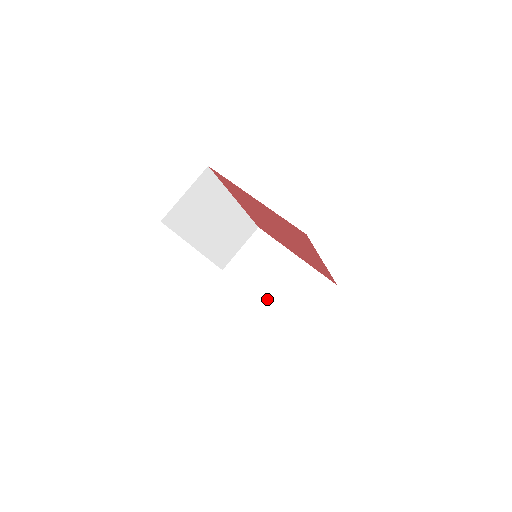
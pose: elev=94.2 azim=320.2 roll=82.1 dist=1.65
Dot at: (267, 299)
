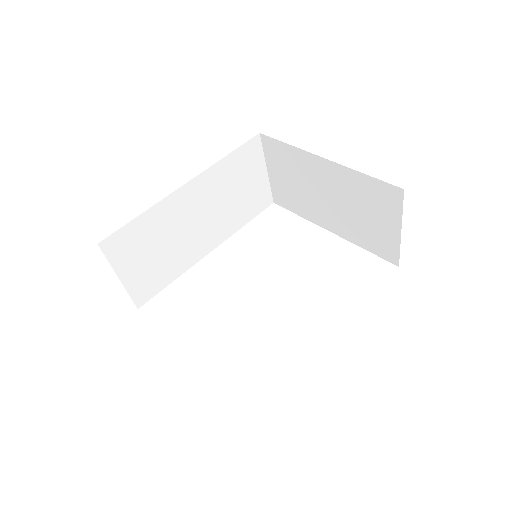
Dot at: (337, 228)
